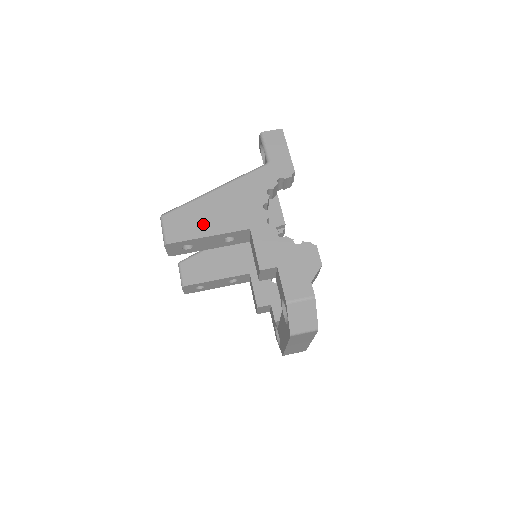
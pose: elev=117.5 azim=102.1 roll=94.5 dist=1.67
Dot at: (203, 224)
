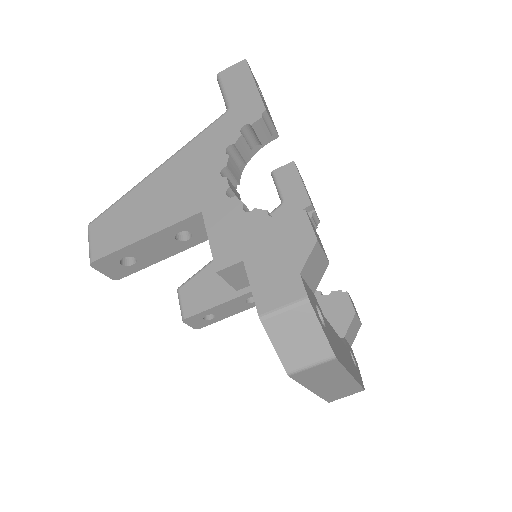
Dot at: (138, 222)
